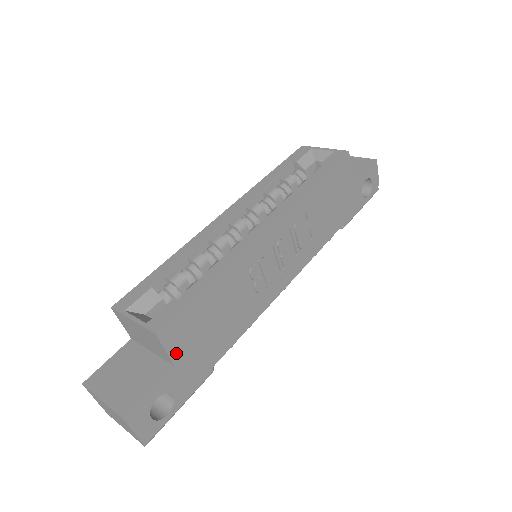
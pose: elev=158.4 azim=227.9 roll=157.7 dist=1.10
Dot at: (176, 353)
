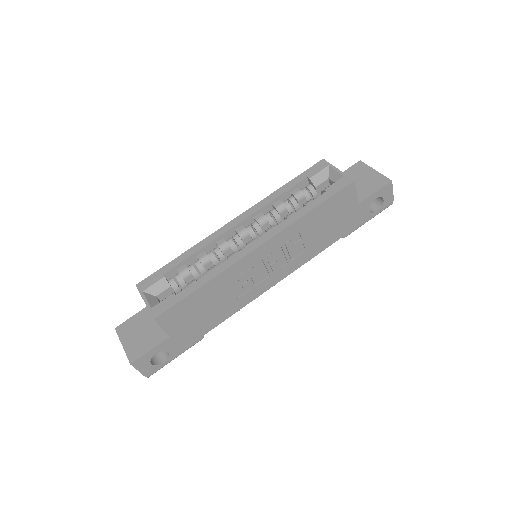
Dot at: (171, 329)
